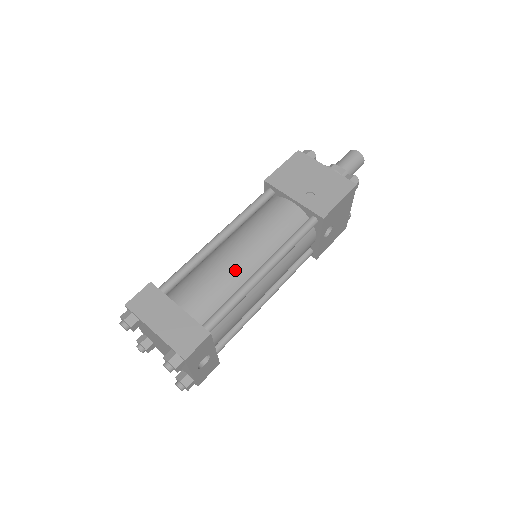
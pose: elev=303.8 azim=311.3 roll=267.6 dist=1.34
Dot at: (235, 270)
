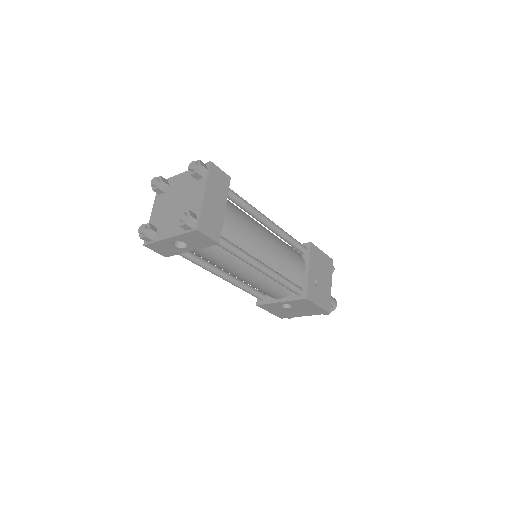
Dot at: (257, 244)
